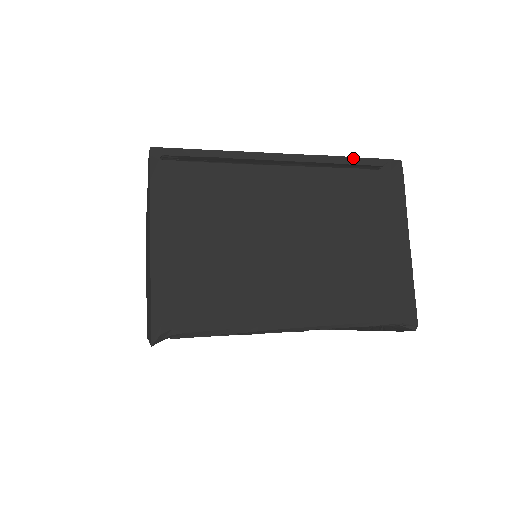
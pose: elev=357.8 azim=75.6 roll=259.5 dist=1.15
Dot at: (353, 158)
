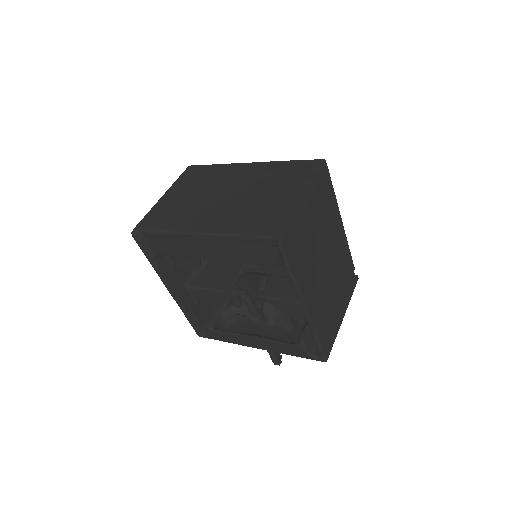
Dot at: (291, 161)
